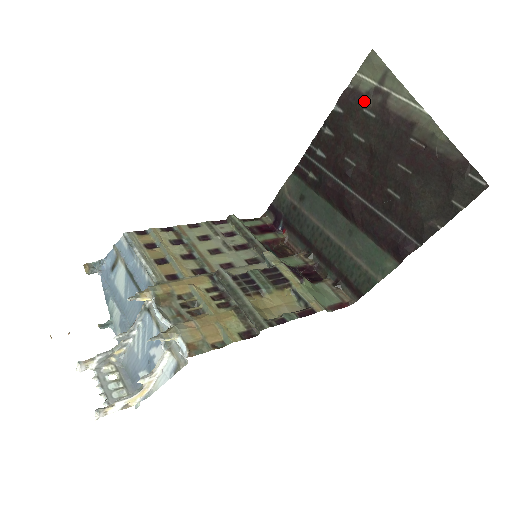
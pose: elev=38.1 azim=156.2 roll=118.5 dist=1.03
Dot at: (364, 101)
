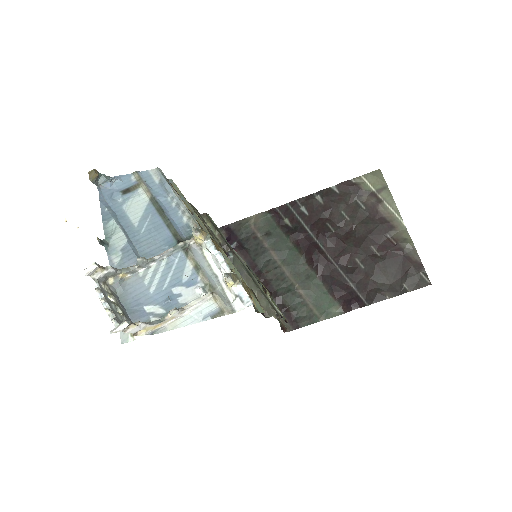
Dot at: (361, 195)
